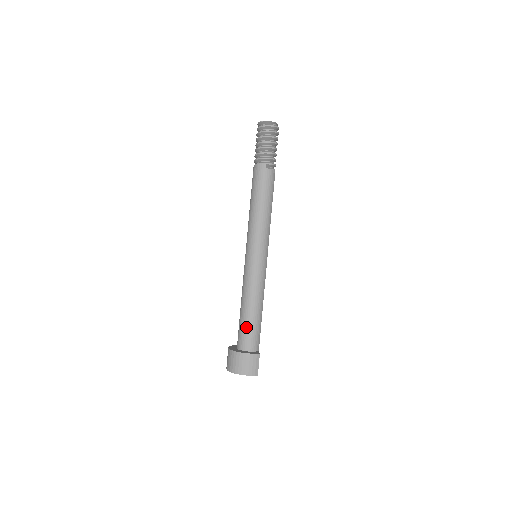
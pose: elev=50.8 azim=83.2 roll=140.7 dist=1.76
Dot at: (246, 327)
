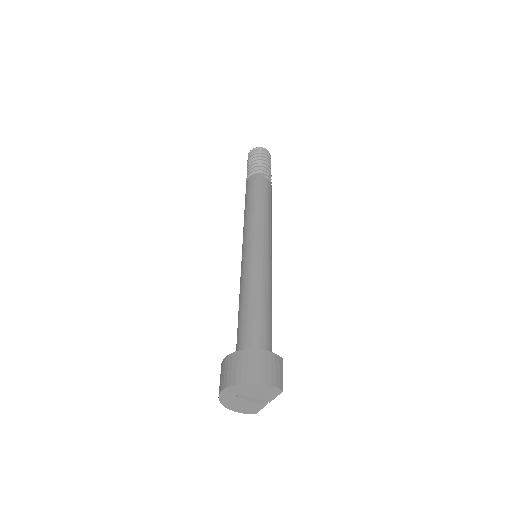
Dot at: (255, 324)
